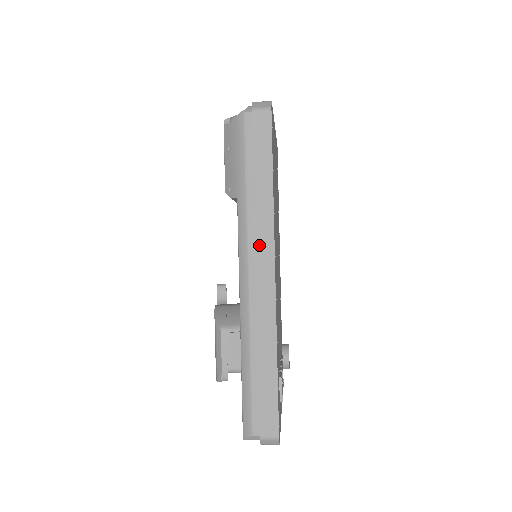
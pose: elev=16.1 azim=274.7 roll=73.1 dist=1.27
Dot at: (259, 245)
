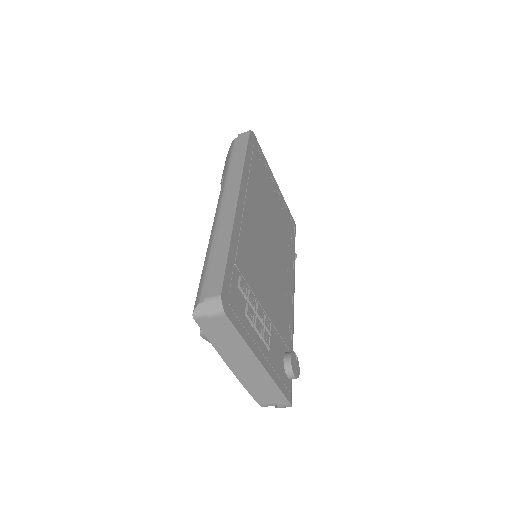
Dot at: (230, 185)
